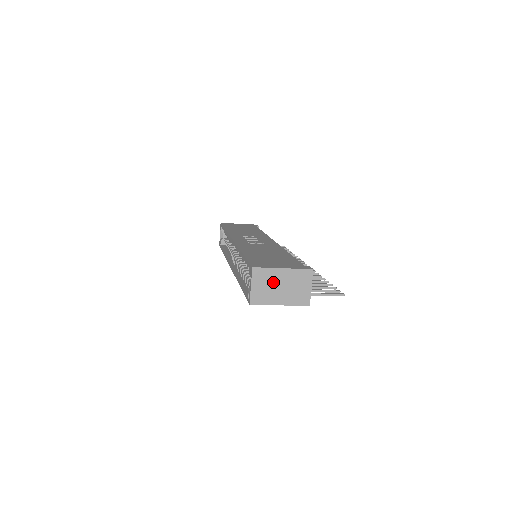
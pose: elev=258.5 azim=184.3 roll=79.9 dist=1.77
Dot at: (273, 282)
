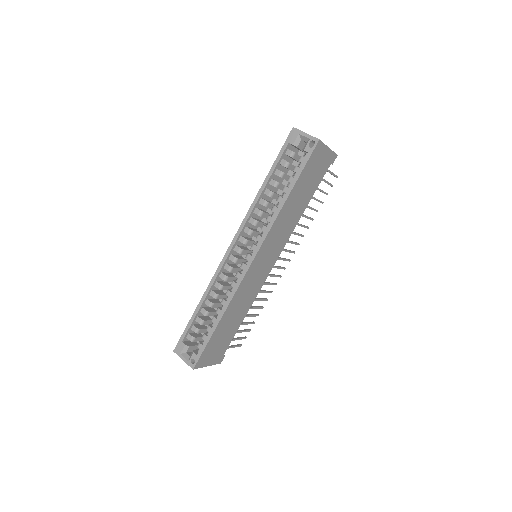
Dot at: occluded
